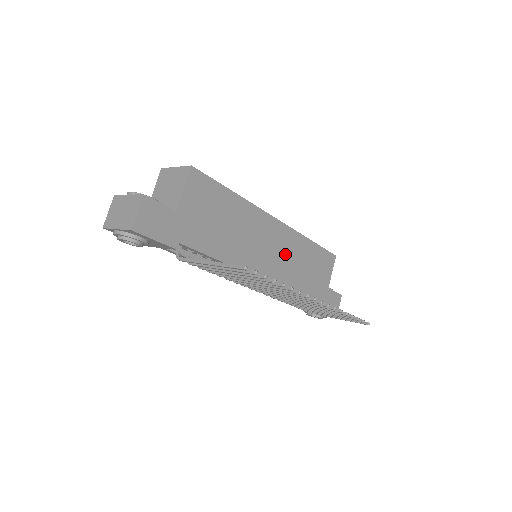
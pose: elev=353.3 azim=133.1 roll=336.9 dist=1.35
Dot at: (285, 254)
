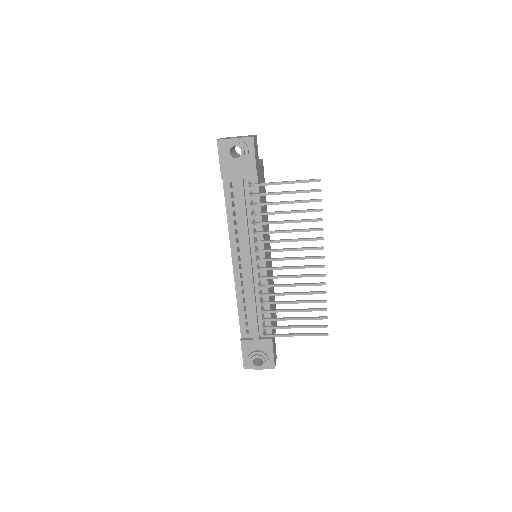
Dot at: (270, 271)
